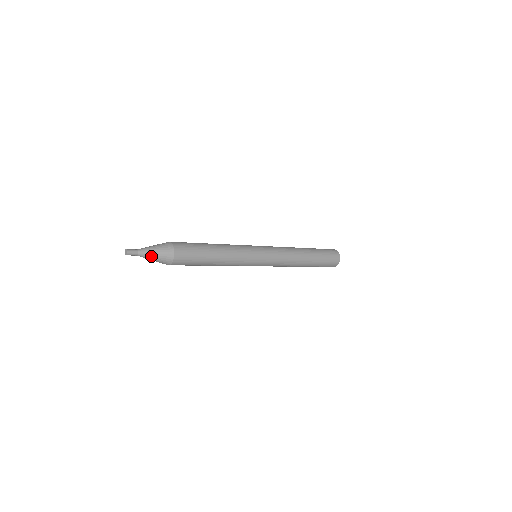
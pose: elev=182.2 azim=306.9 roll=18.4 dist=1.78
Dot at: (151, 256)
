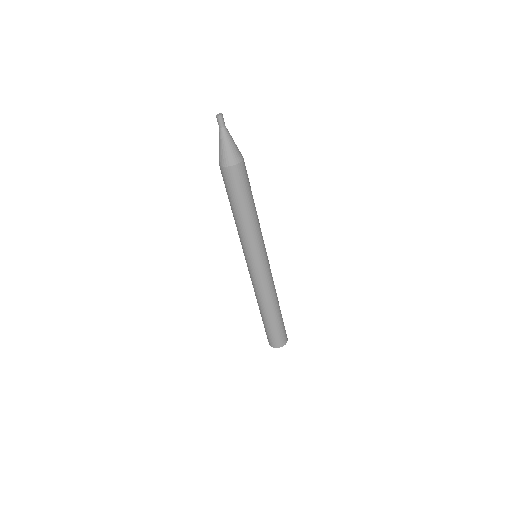
Dot at: (231, 137)
